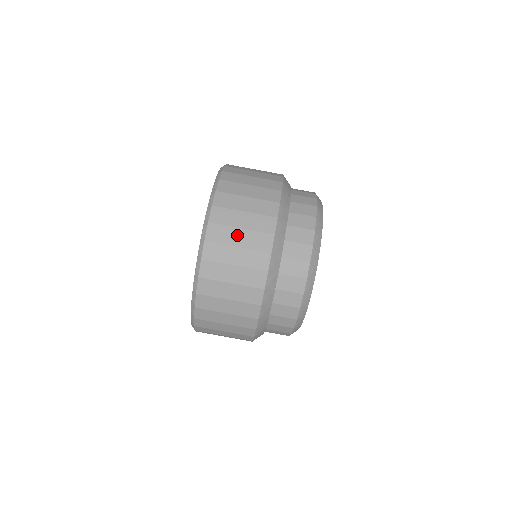
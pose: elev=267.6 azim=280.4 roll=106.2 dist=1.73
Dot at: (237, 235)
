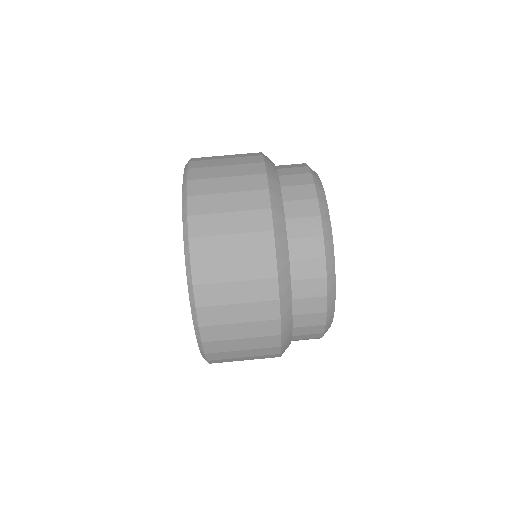
Dot at: (223, 161)
